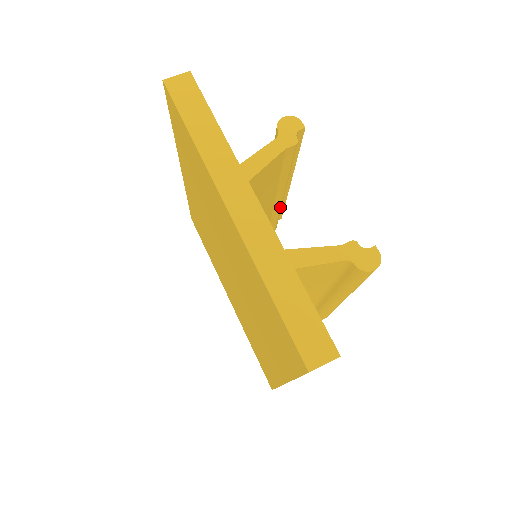
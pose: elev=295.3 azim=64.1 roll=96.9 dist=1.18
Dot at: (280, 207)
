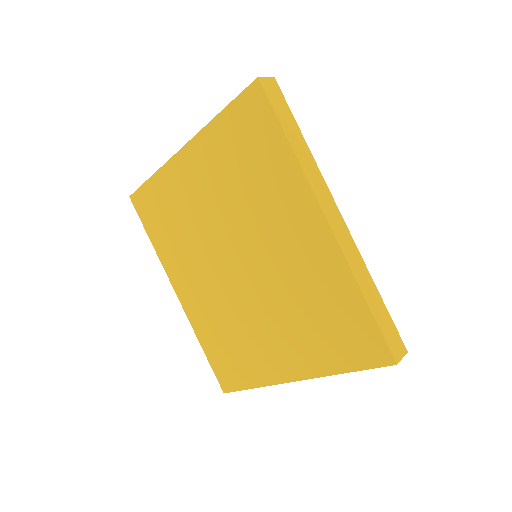
Dot at: occluded
